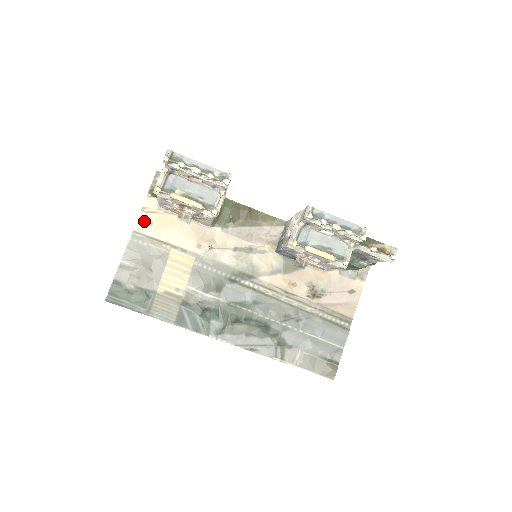
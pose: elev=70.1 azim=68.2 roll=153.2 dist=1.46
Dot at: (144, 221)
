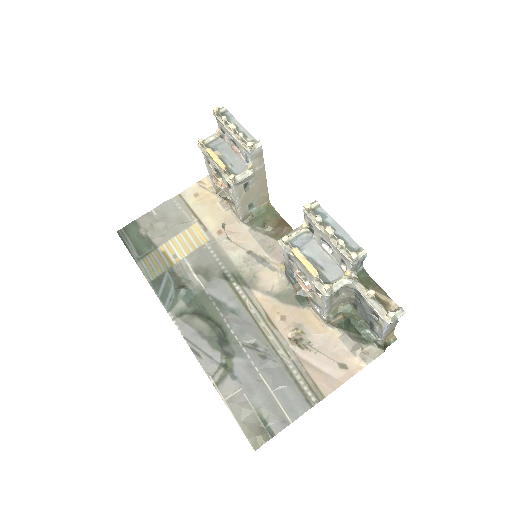
Dot at: (193, 191)
